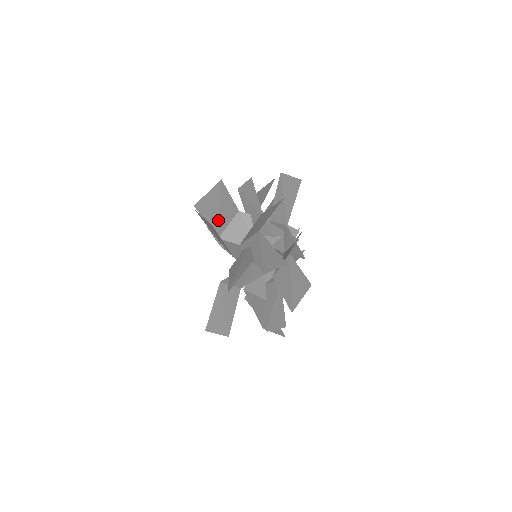
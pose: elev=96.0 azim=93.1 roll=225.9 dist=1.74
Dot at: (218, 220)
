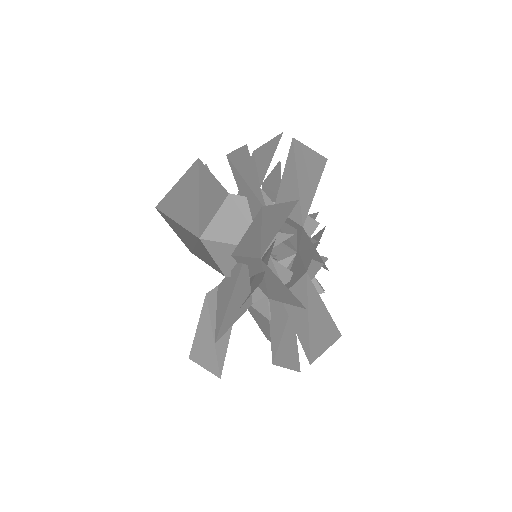
Dot at: (197, 215)
